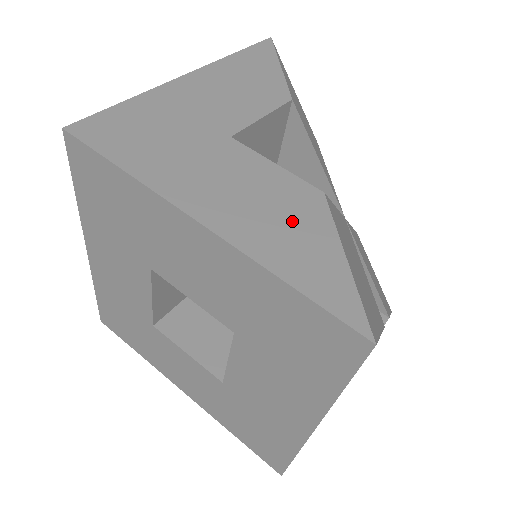
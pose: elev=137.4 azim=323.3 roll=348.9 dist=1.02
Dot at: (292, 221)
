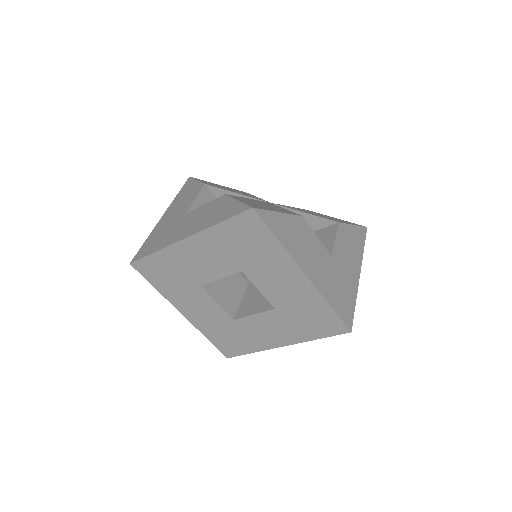
Dot at: (216, 210)
